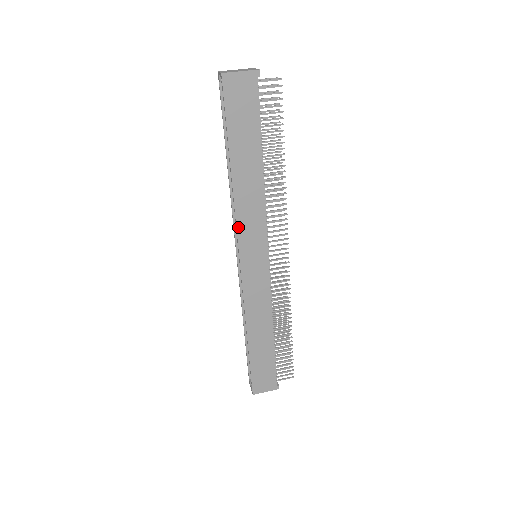
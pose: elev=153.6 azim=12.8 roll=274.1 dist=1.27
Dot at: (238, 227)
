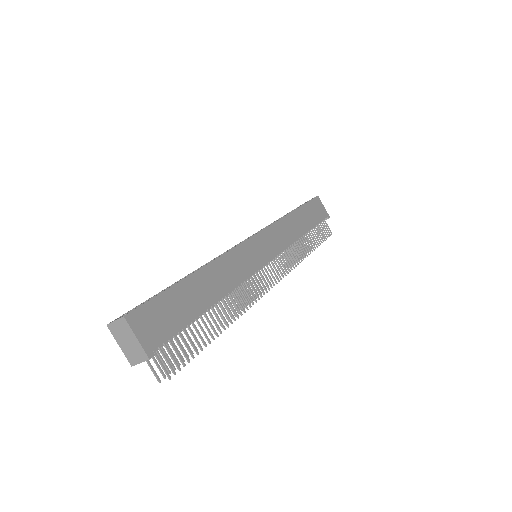
Dot at: (272, 226)
